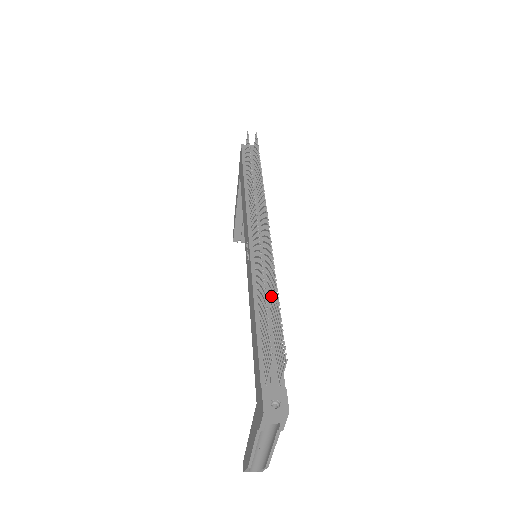
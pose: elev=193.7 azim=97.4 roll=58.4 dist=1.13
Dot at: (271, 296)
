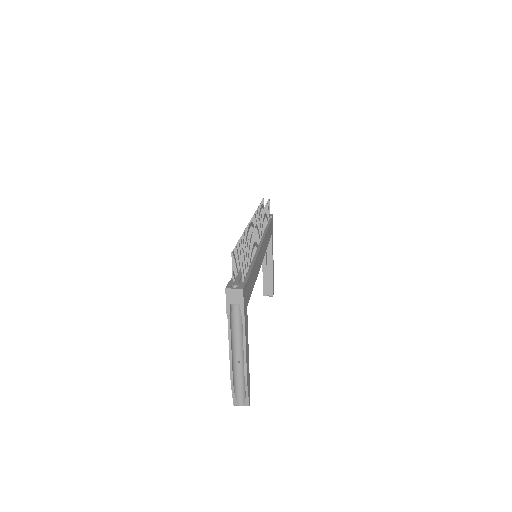
Dot at: (251, 251)
